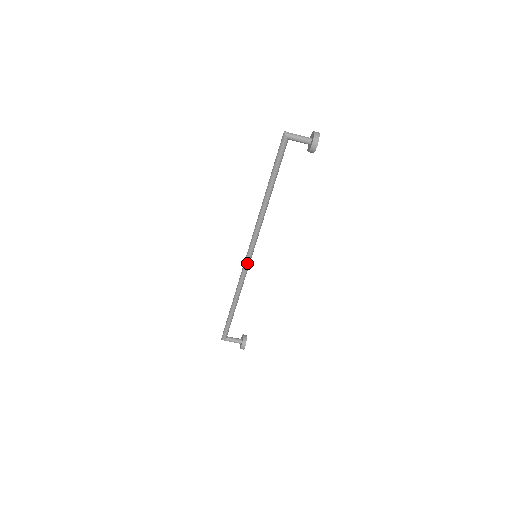
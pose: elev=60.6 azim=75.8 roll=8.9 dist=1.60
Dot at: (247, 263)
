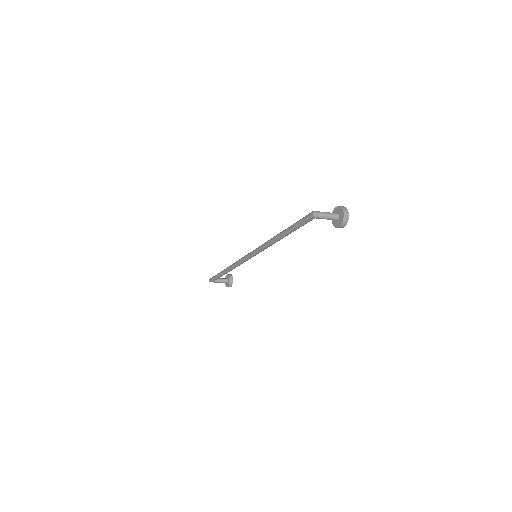
Dot at: (247, 260)
